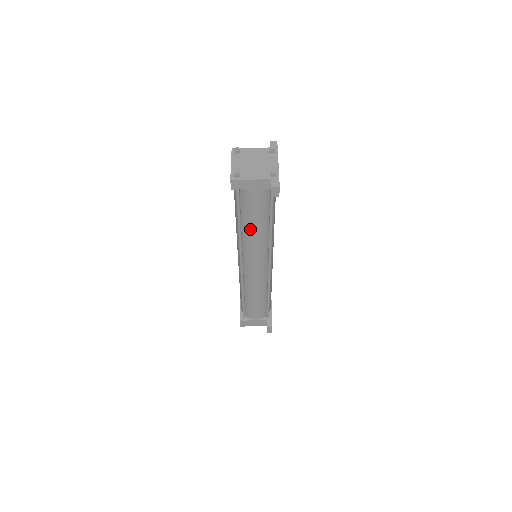
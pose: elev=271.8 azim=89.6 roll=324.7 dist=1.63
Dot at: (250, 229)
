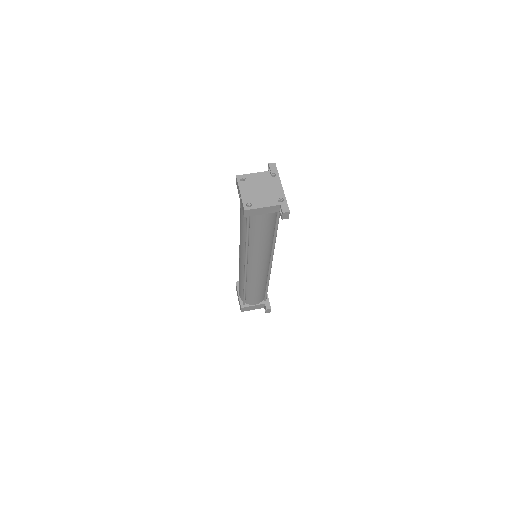
Dot at: (257, 242)
